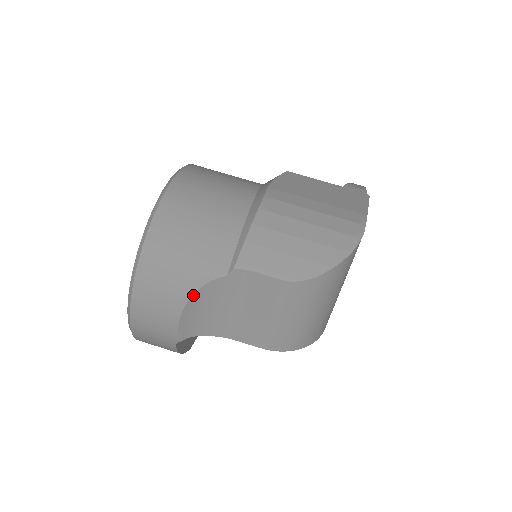
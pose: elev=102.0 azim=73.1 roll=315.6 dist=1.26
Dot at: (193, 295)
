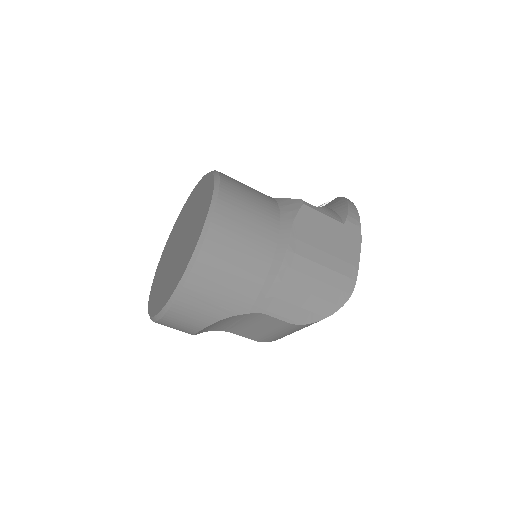
Dot at: (217, 322)
